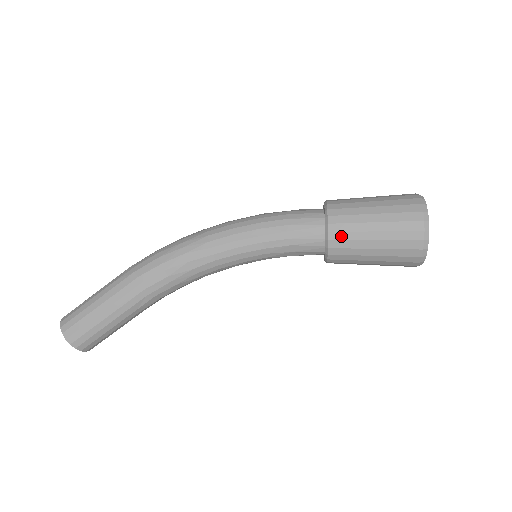
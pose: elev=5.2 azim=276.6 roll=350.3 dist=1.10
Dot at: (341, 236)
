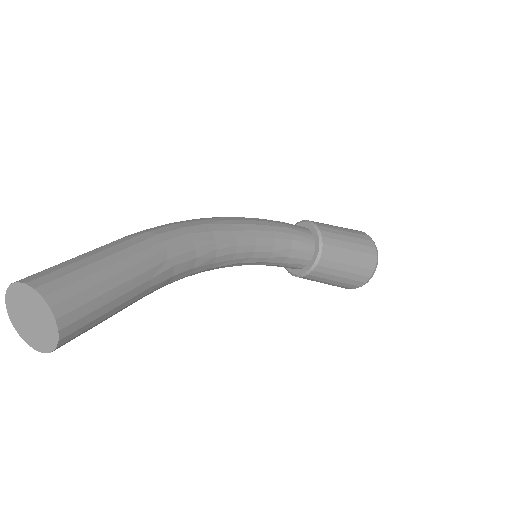
Dot at: (329, 235)
